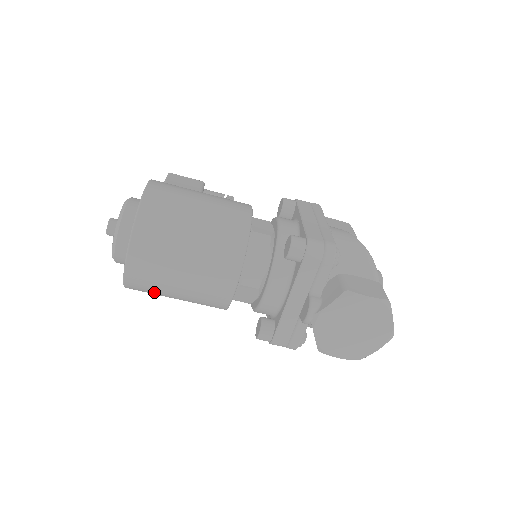
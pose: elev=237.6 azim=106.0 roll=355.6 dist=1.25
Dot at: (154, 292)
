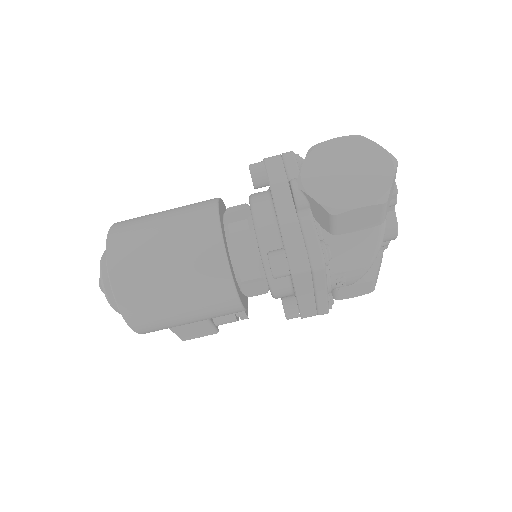
Dot at: (146, 287)
